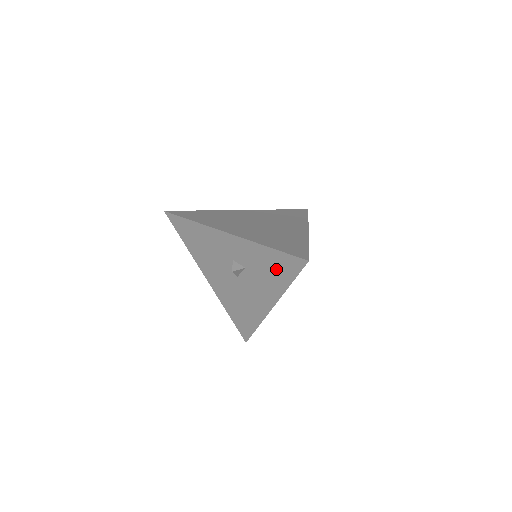
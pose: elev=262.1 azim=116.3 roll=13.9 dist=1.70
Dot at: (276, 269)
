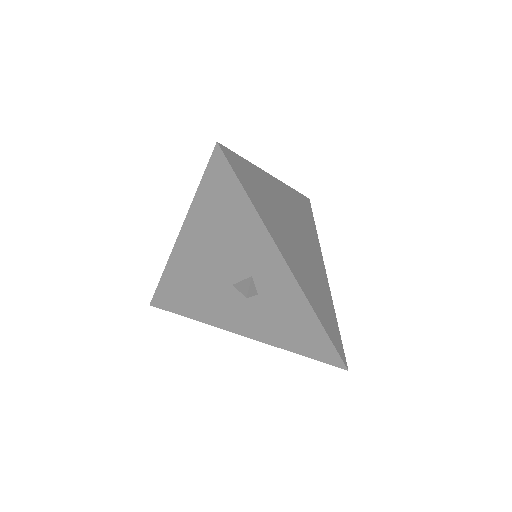
Dot at: (298, 335)
